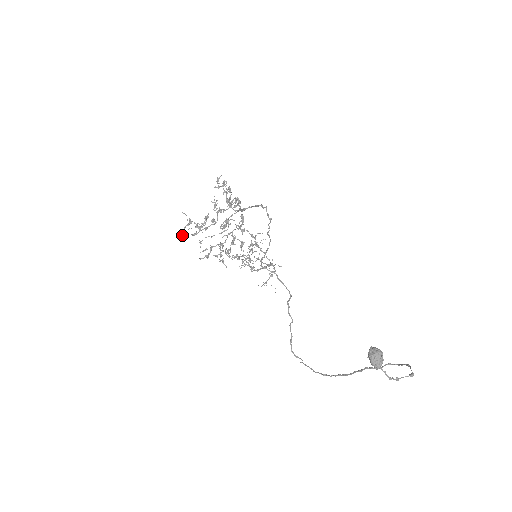
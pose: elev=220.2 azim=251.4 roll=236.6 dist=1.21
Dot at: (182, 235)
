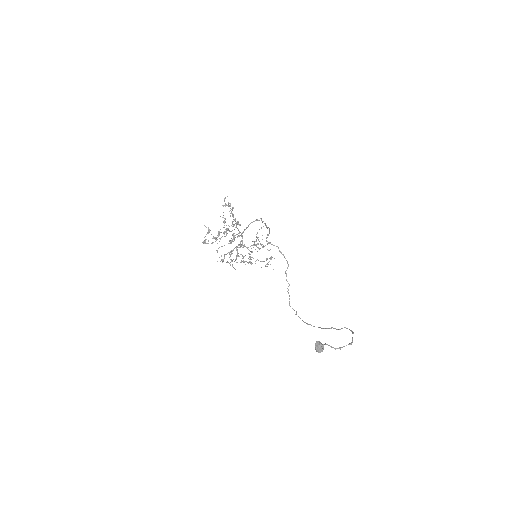
Dot at: (205, 241)
